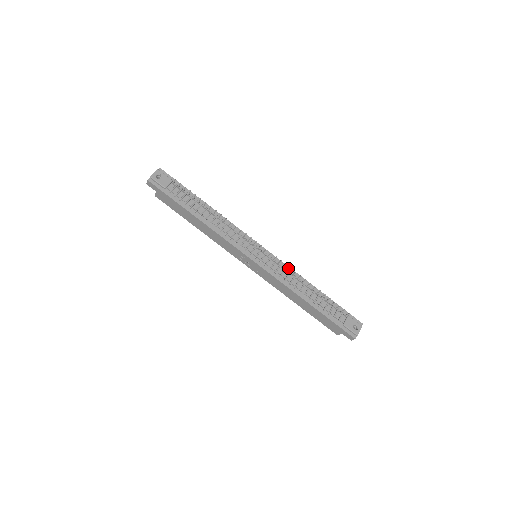
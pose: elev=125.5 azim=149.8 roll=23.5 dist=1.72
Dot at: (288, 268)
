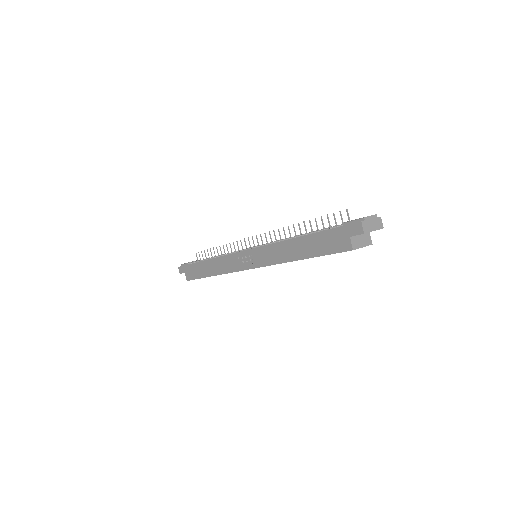
Dot at: occluded
